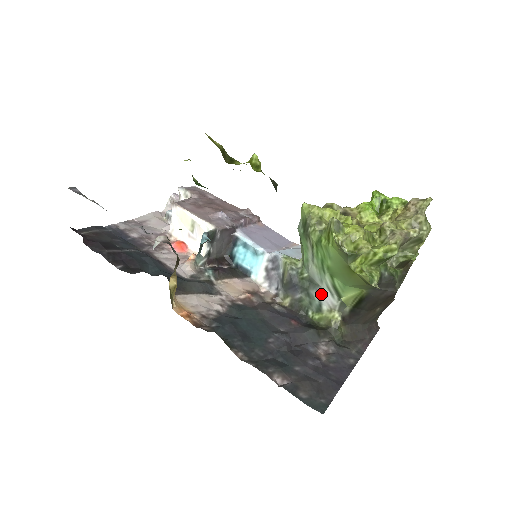
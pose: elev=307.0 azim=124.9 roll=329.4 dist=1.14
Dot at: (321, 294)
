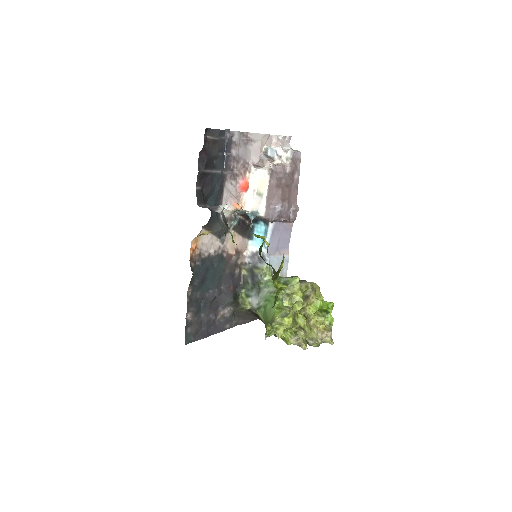
Dot at: (255, 297)
